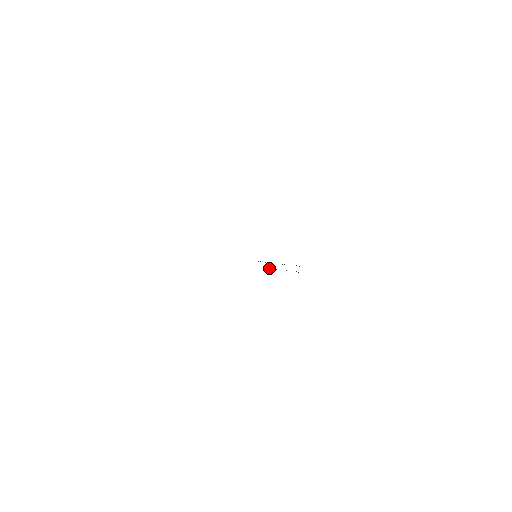
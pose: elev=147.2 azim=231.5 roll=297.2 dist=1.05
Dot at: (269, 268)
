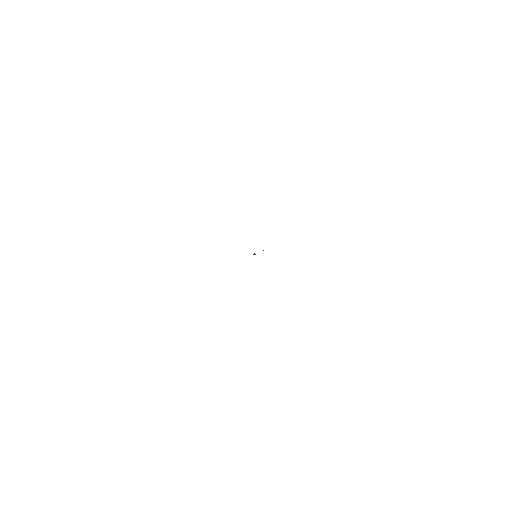
Dot at: occluded
